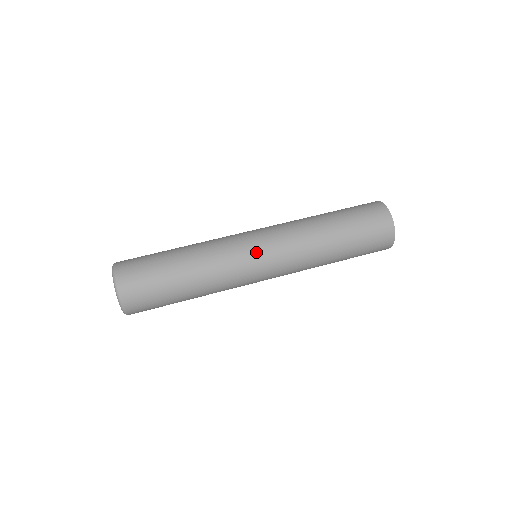
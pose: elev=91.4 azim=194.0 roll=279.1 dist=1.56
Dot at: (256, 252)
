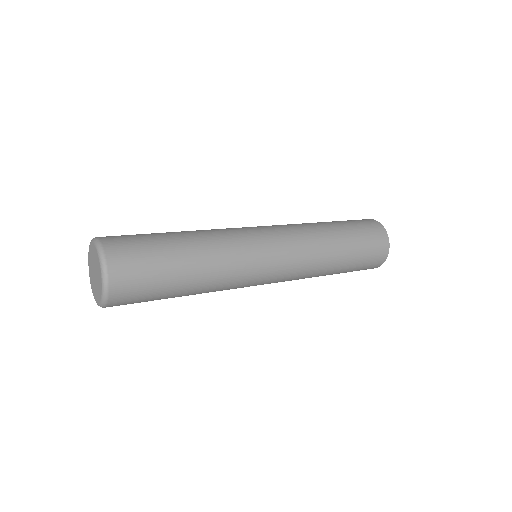
Dot at: (269, 263)
